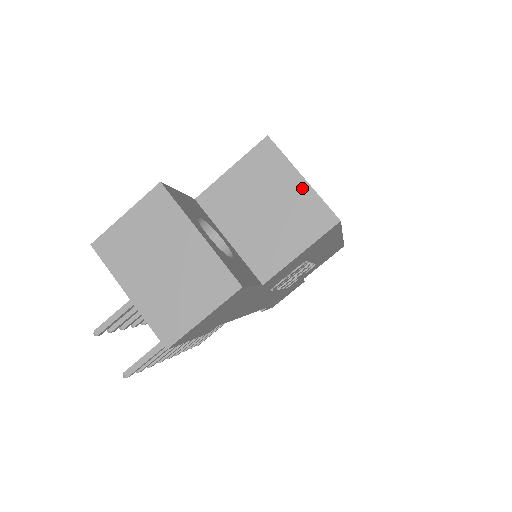
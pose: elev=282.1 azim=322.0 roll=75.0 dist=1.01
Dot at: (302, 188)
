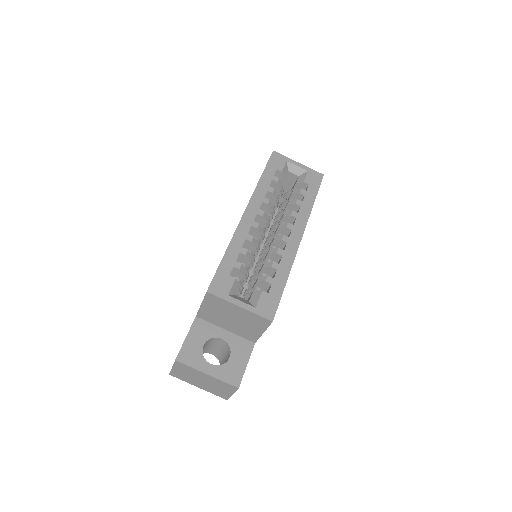
Dot at: (243, 311)
